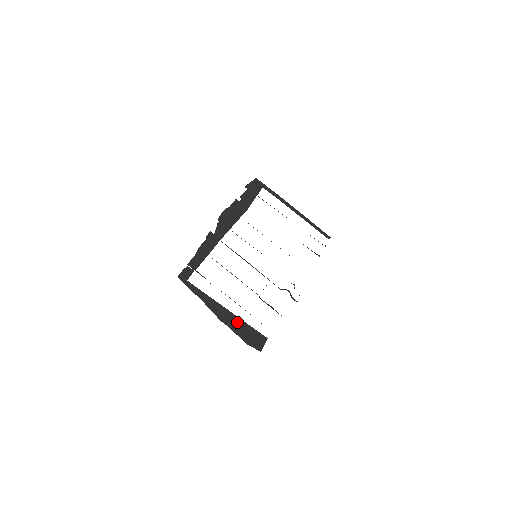
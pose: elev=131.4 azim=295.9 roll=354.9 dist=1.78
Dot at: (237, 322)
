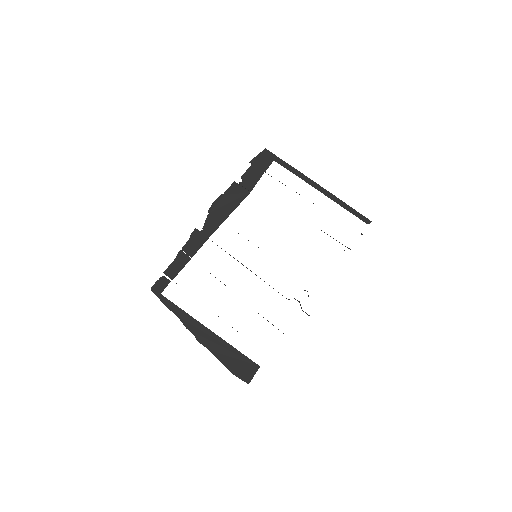
Dot at: (220, 345)
